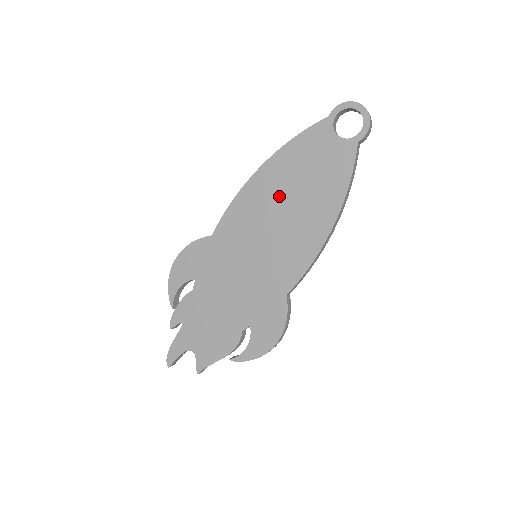
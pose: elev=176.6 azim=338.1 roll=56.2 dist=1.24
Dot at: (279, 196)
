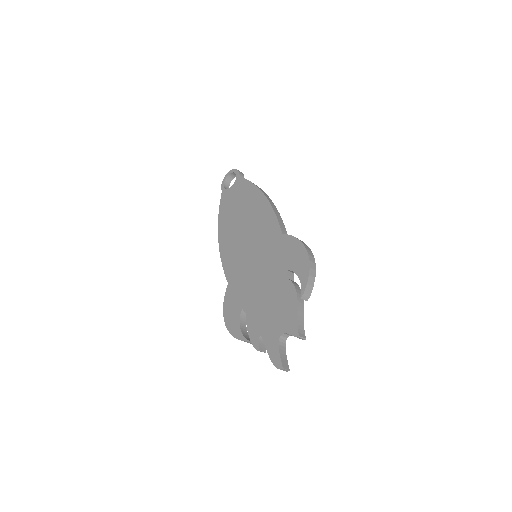
Dot at: (235, 227)
